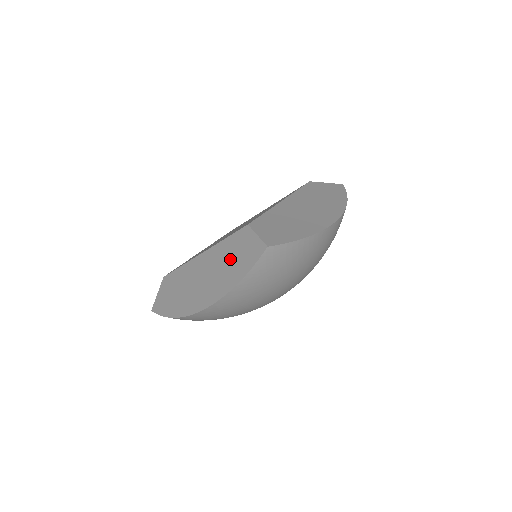
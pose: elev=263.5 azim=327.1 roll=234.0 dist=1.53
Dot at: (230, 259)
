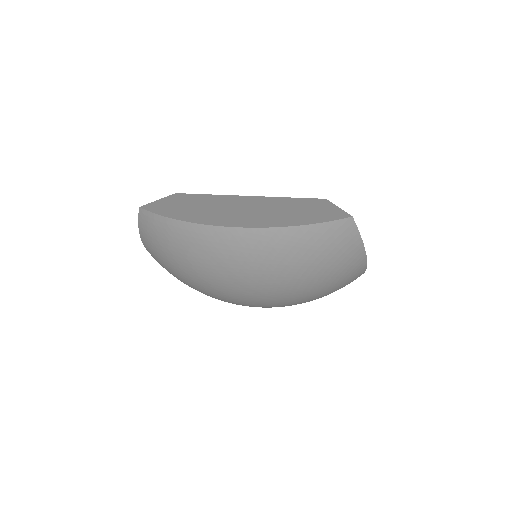
Dot at: (294, 209)
